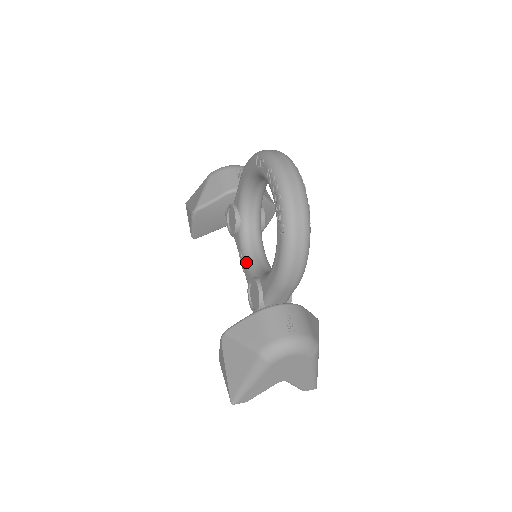
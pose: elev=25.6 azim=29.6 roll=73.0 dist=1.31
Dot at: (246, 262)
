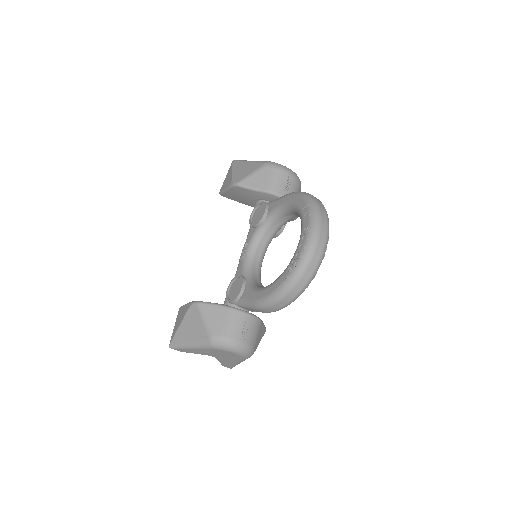
Dot at: (246, 257)
